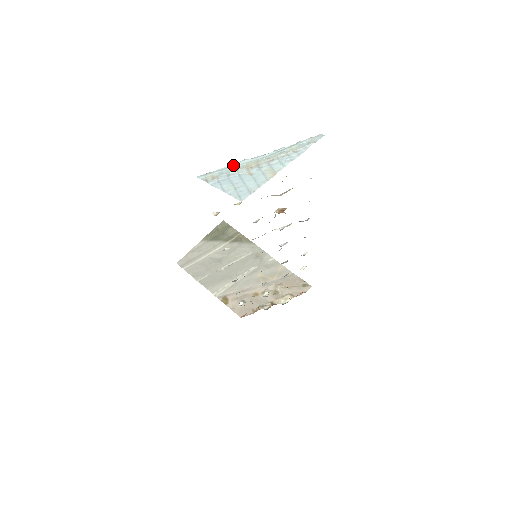
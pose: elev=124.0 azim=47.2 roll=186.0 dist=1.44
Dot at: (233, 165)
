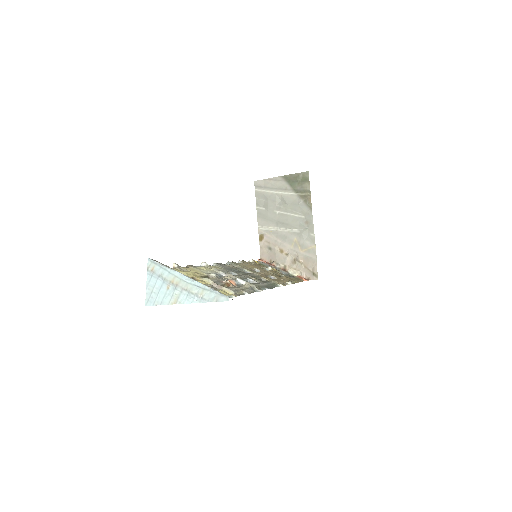
Dot at: (168, 270)
